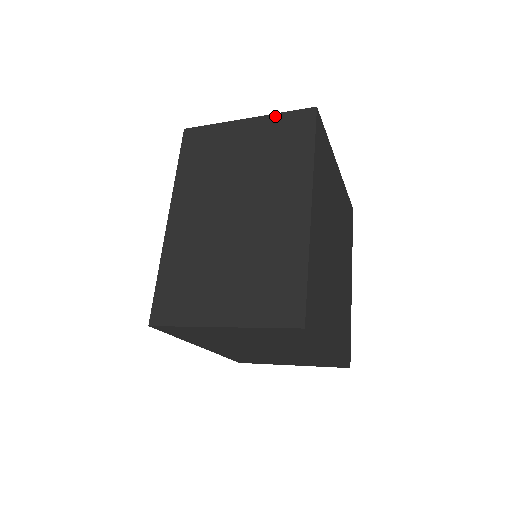
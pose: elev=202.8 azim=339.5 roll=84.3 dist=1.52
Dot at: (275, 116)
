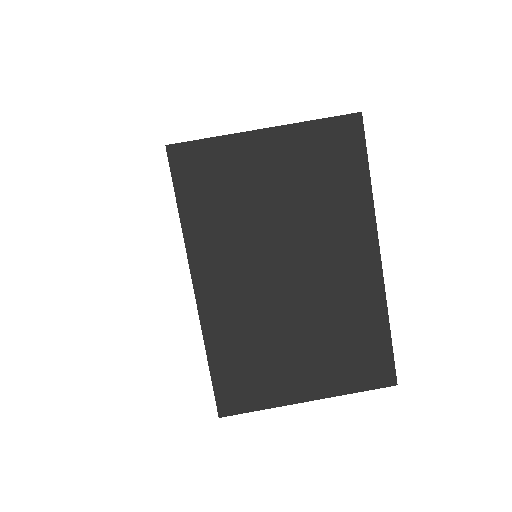
Dot at: occluded
